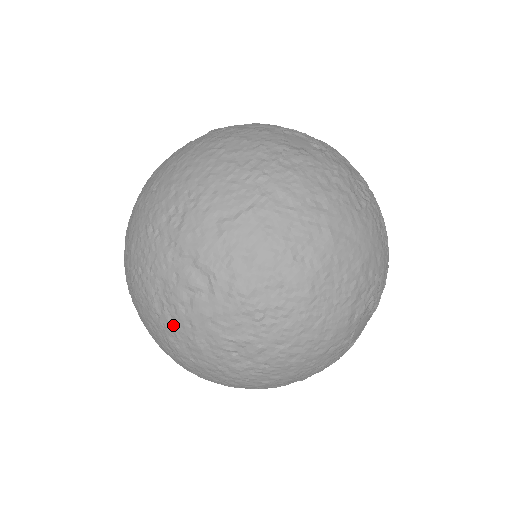
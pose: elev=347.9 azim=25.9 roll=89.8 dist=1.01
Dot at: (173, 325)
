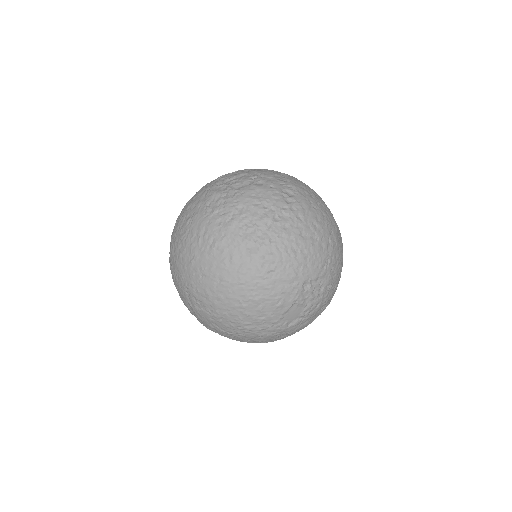
Dot at: occluded
